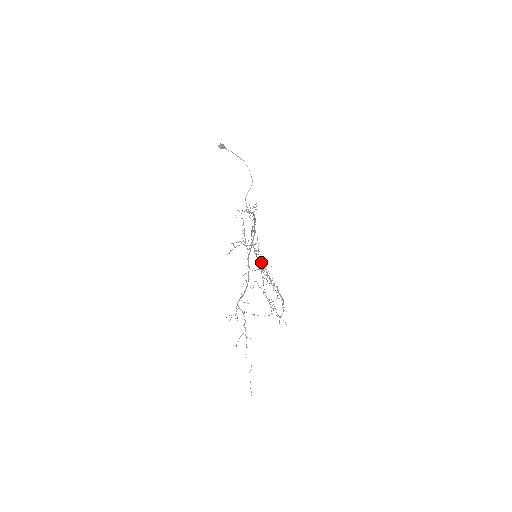
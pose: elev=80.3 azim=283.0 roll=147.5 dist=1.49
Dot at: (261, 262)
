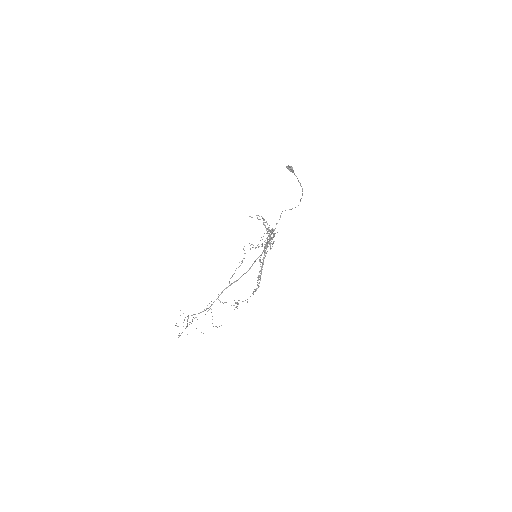
Dot at: occluded
